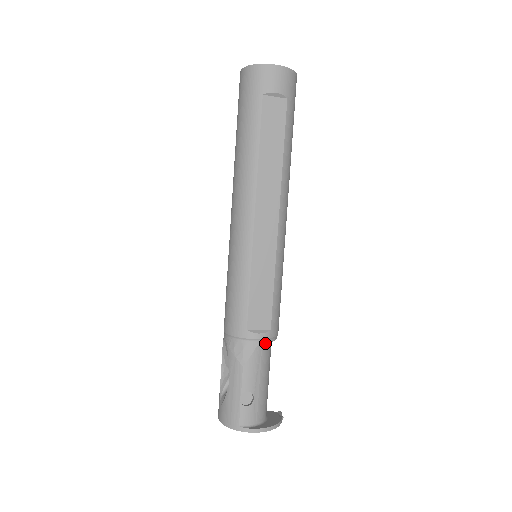
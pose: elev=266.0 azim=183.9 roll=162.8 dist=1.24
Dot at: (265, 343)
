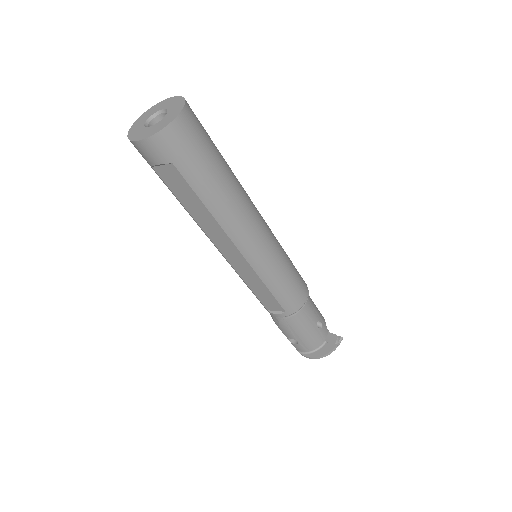
Dot at: (286, 318)
